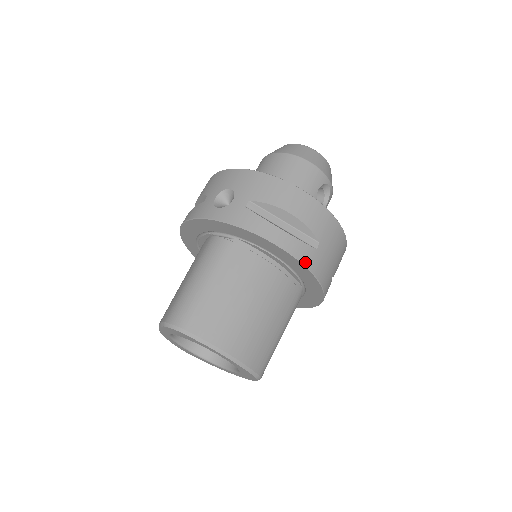
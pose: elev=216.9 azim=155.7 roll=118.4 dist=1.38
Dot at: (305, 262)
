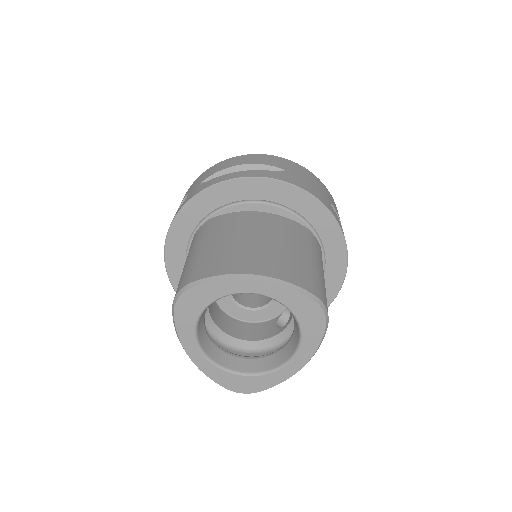
Dot at: (279, 179)
